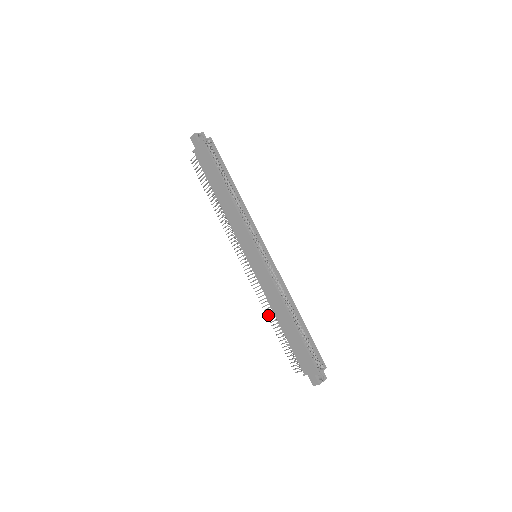
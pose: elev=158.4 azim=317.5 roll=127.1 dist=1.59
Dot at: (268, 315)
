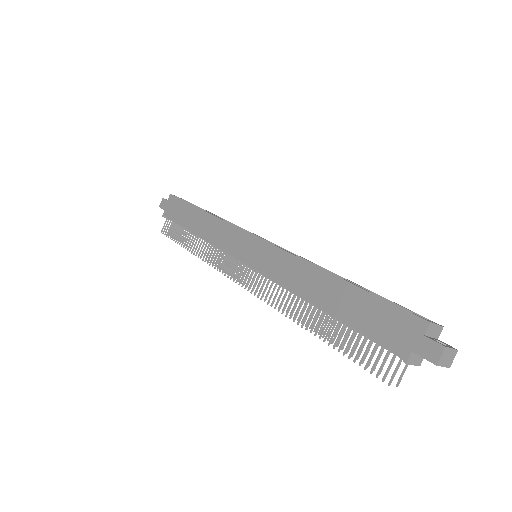
Dot at: occluded
